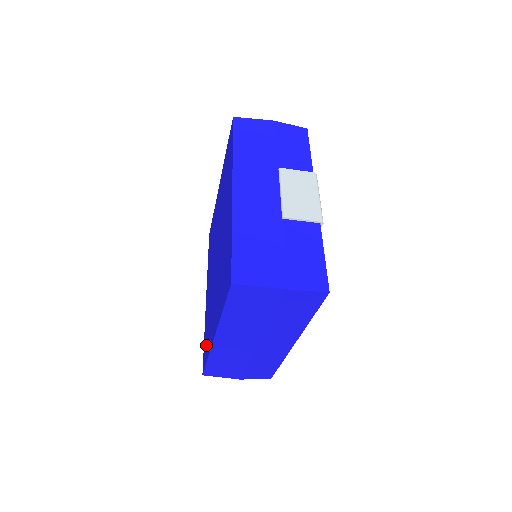
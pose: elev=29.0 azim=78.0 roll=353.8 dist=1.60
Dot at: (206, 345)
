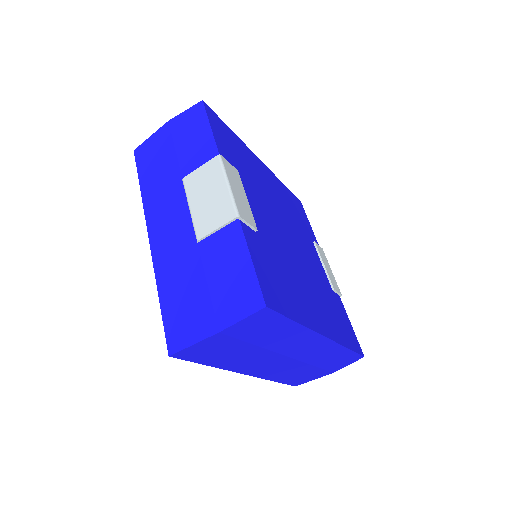
Dot at: occluded
